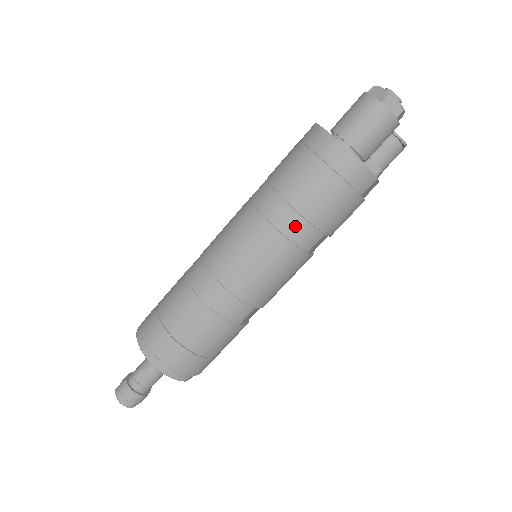
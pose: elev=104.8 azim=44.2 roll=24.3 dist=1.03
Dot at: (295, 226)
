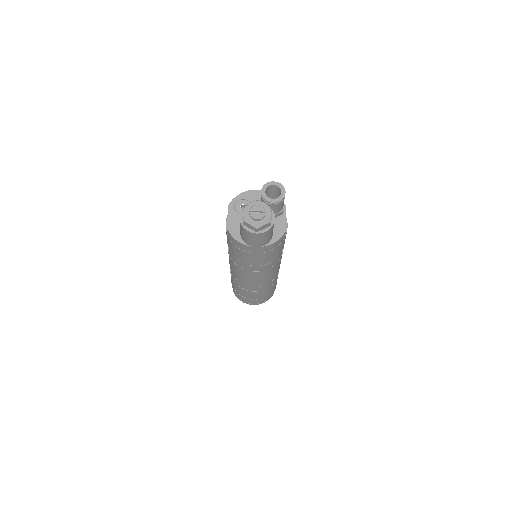
Dot at: (266, 267)
